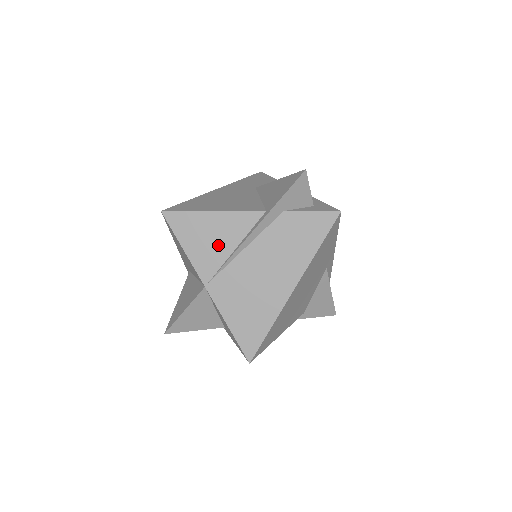
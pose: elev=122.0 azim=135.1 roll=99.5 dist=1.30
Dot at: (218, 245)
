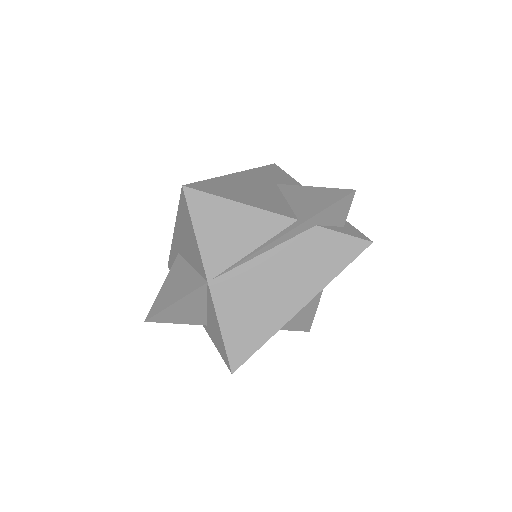
Dot at: (236, 241)
